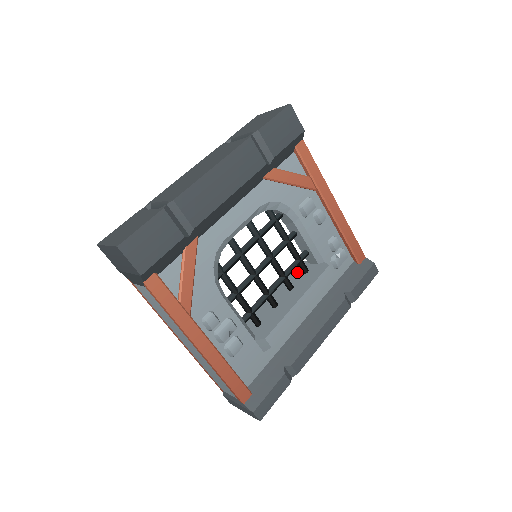
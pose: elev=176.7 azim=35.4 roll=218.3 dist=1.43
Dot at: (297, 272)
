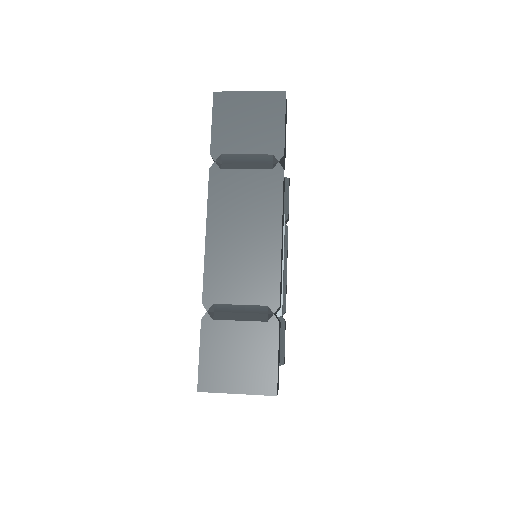
Dot at: occluded
